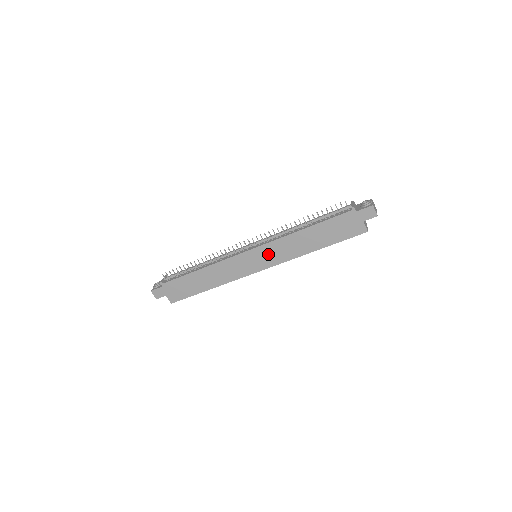
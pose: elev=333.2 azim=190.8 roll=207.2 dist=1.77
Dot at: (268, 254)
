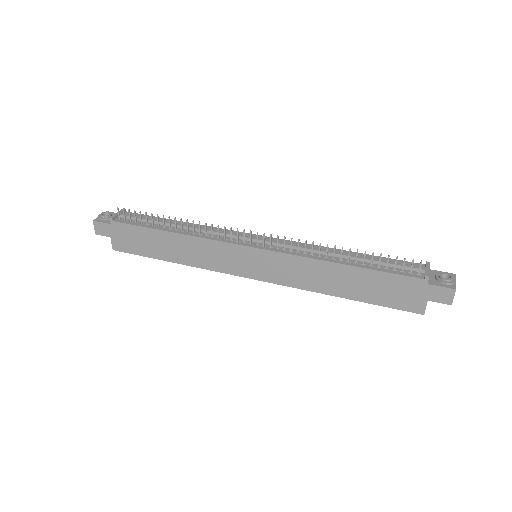
Dot at: (274, 266)
